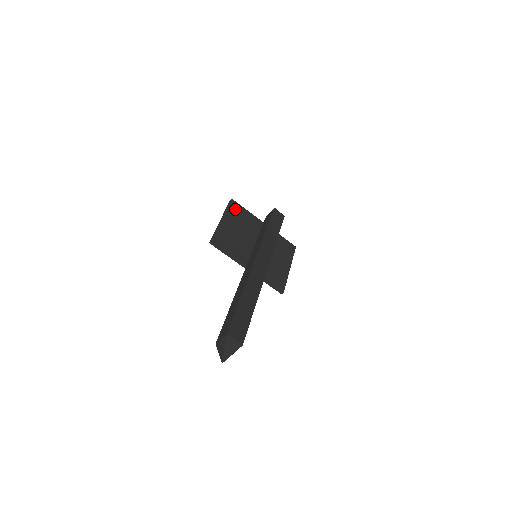
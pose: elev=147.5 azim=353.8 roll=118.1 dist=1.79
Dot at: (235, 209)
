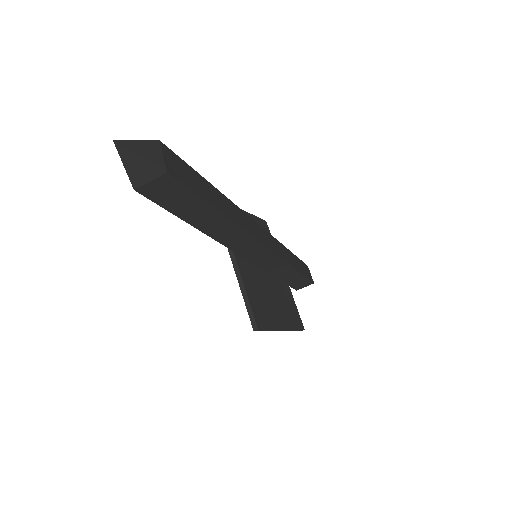
Dot at: (263, 227)
